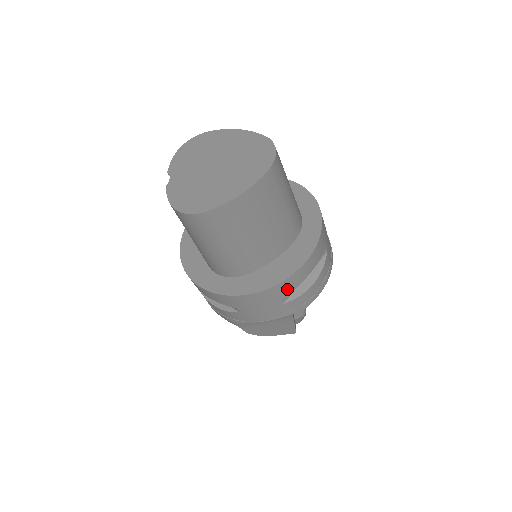
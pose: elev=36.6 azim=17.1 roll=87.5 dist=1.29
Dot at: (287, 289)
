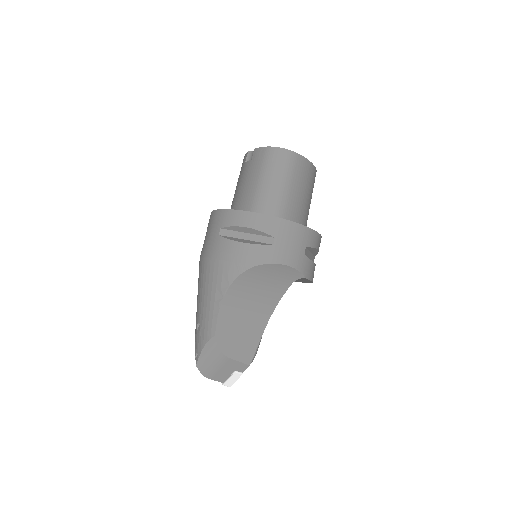
Dot at: (311, 241)
